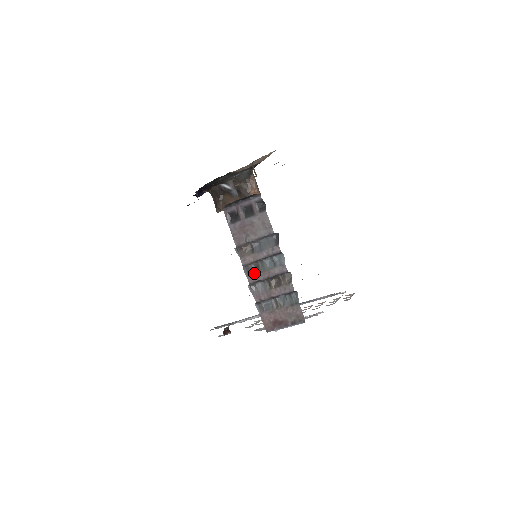
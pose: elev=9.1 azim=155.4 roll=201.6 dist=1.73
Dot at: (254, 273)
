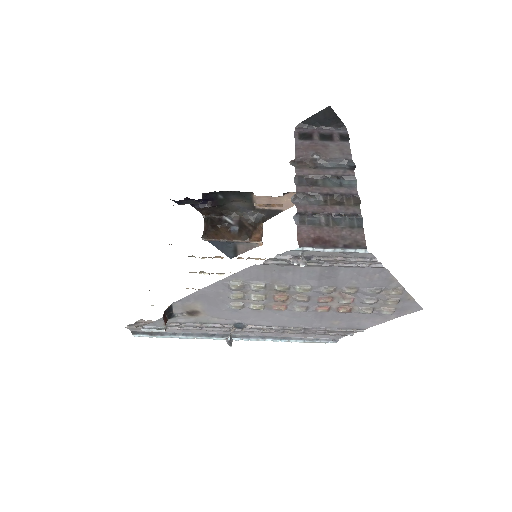
Dot at: (308, 185)
